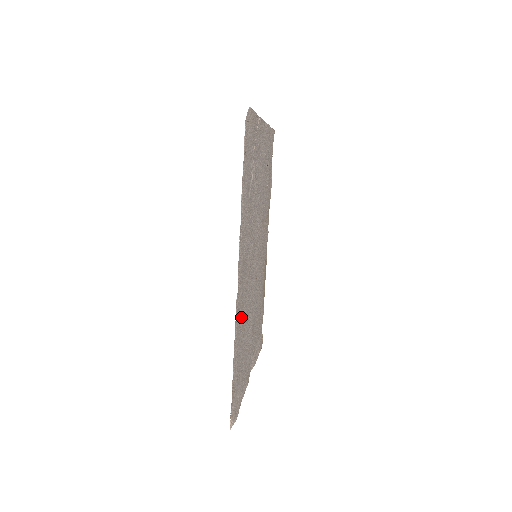
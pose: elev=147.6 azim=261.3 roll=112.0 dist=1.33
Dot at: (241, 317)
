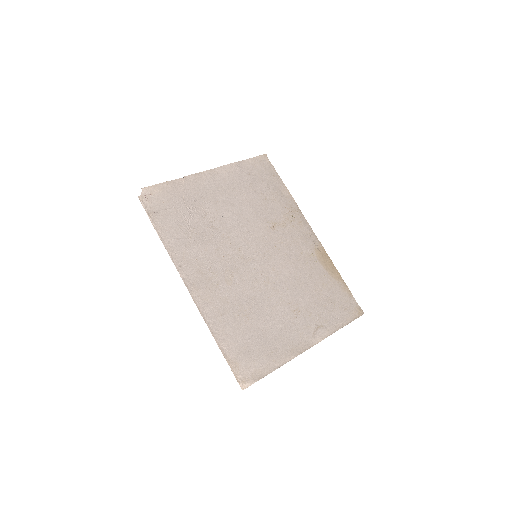
Dot at: (225, 307)
